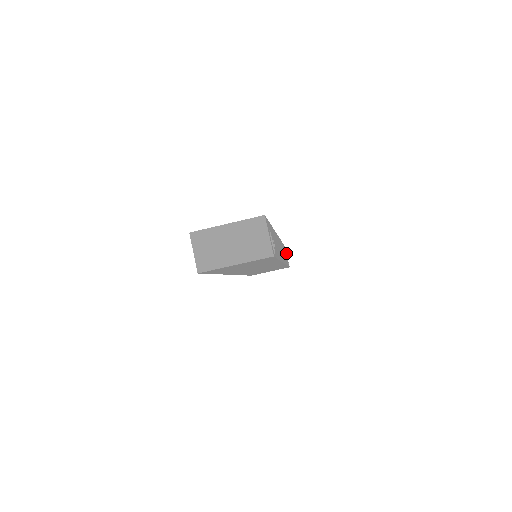
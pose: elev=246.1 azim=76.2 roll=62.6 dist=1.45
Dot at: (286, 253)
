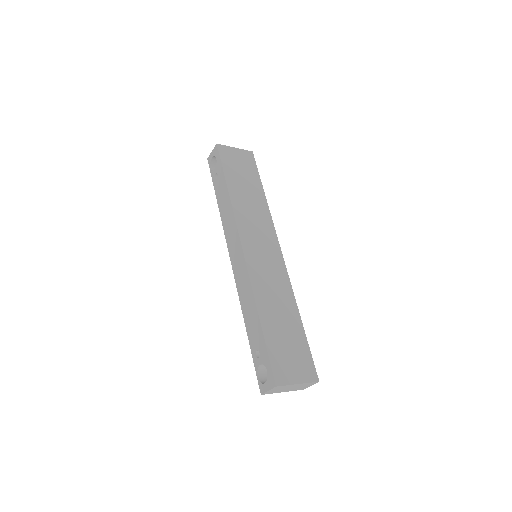
Dot at: occluded
